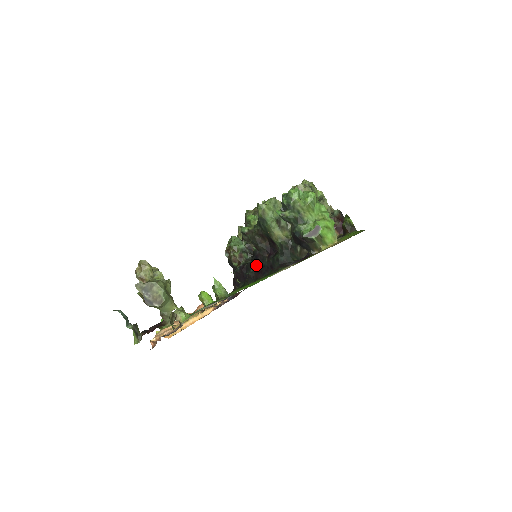
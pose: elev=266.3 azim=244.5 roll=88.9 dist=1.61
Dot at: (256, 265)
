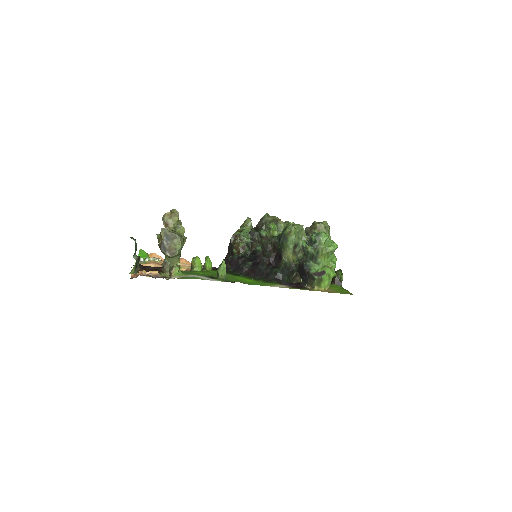
Dot at: (253, 264)
